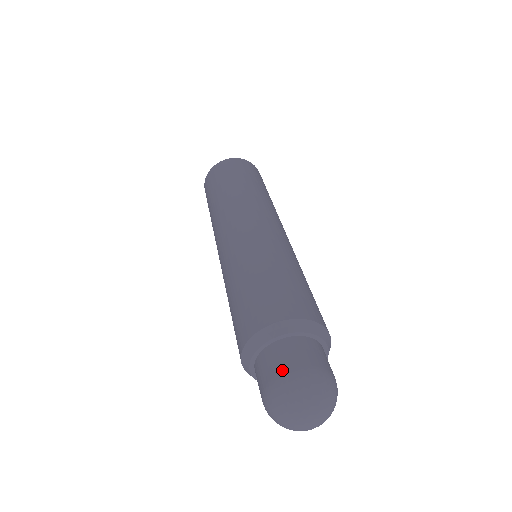
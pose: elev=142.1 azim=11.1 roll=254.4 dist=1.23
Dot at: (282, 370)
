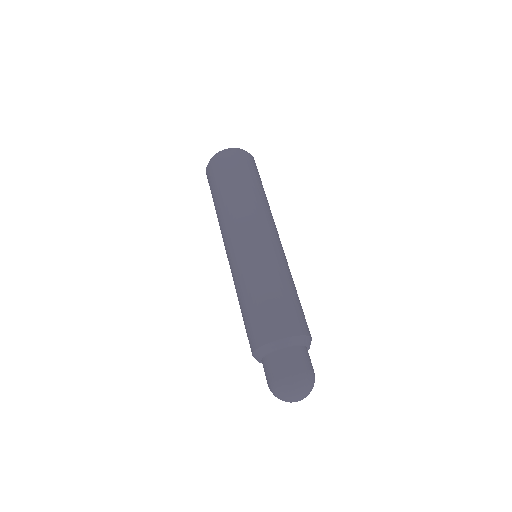
Dot at: (296, 369)
